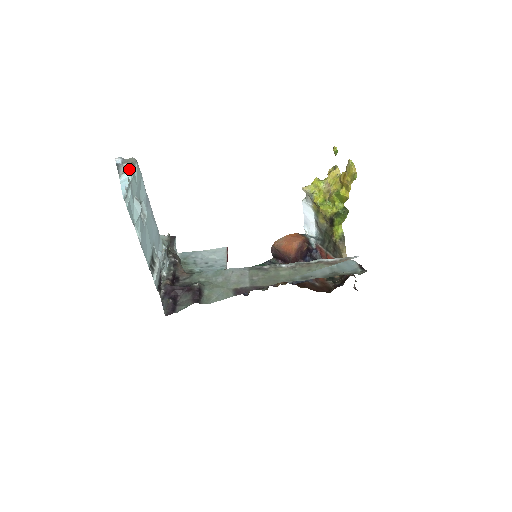
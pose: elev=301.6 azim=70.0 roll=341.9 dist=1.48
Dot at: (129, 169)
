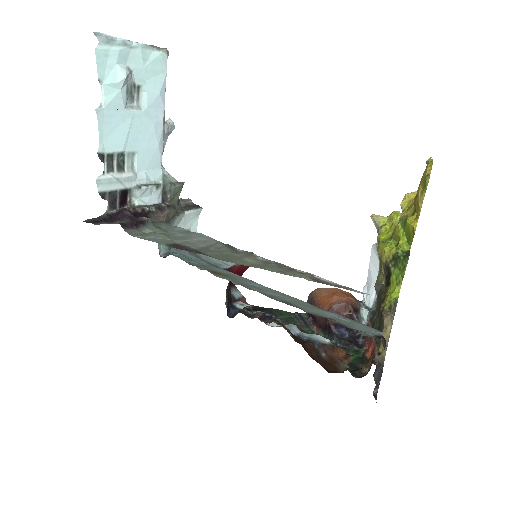
Dot at: (147, 45)
